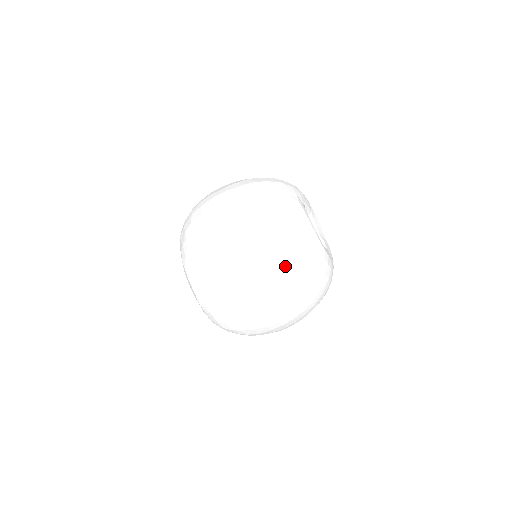
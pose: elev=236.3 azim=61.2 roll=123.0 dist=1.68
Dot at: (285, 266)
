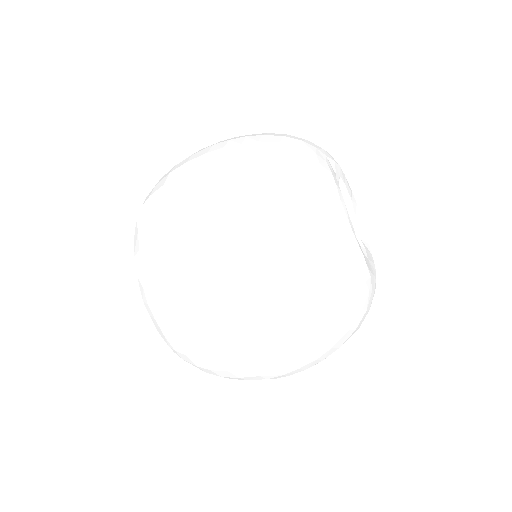
Dot at: (278, 245)
